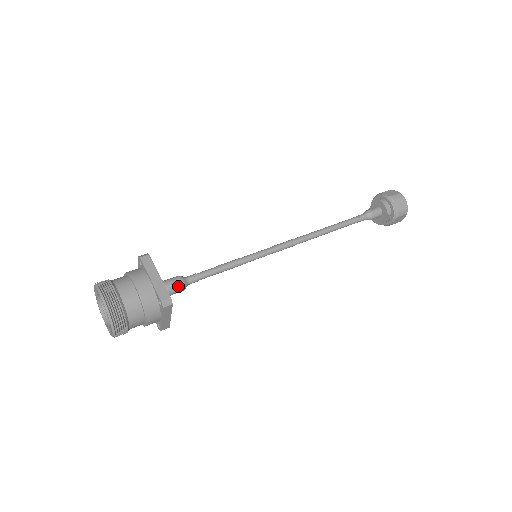
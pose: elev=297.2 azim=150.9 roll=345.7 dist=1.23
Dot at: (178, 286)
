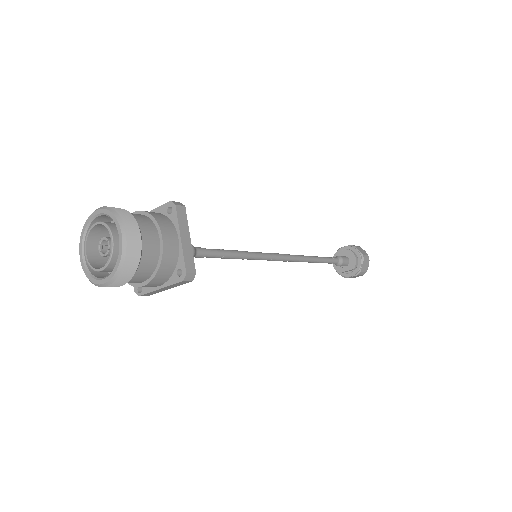
Dot at: occluded
